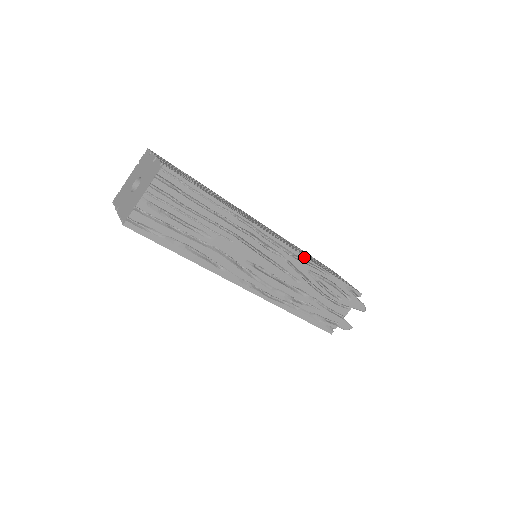
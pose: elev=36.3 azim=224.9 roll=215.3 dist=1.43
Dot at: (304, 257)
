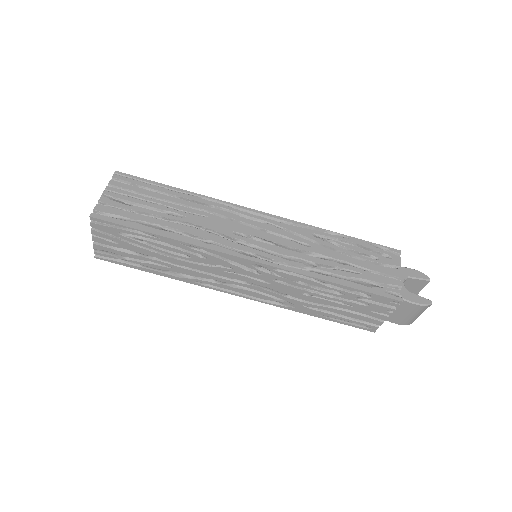
Dot at: (297, 222)
